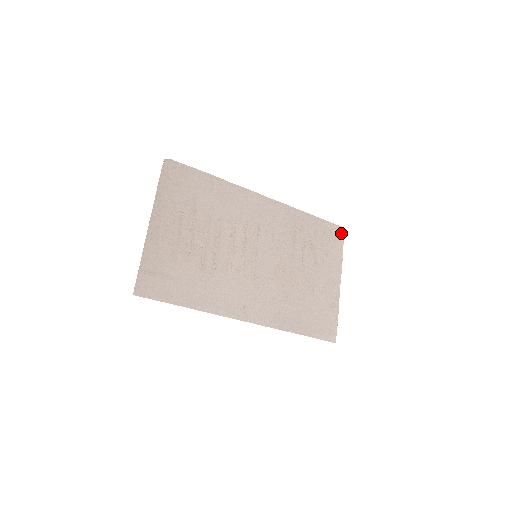
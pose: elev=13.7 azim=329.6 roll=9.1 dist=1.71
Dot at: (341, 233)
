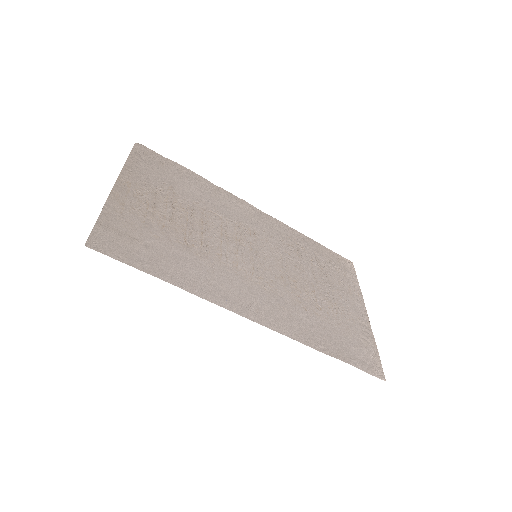
Dot at: (350, 266)
